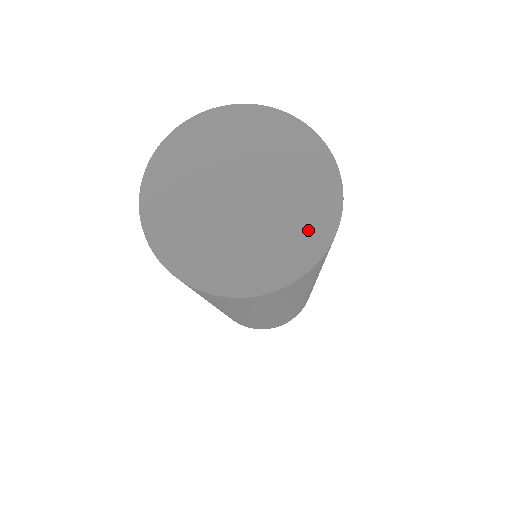
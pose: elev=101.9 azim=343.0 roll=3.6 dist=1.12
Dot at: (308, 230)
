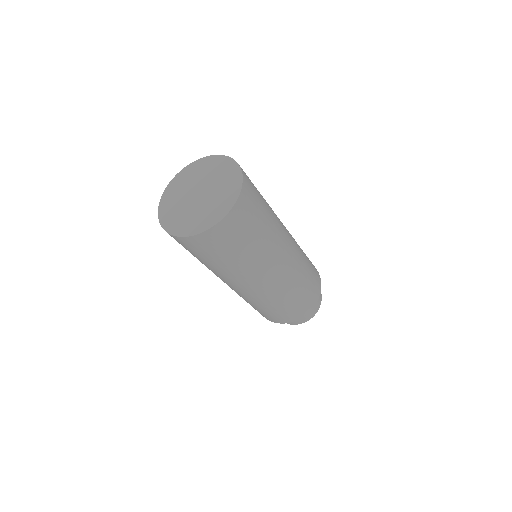
Dot at: (206, 220)
